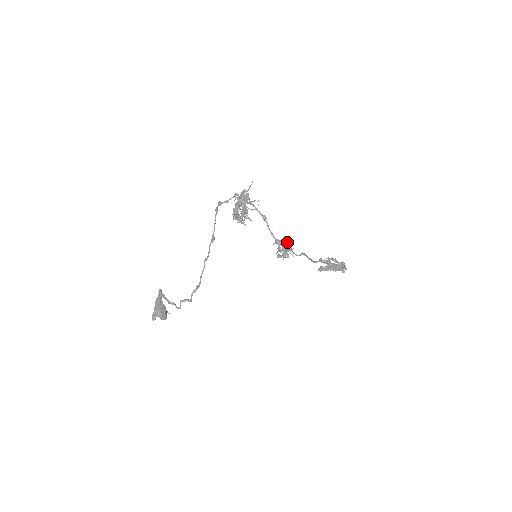
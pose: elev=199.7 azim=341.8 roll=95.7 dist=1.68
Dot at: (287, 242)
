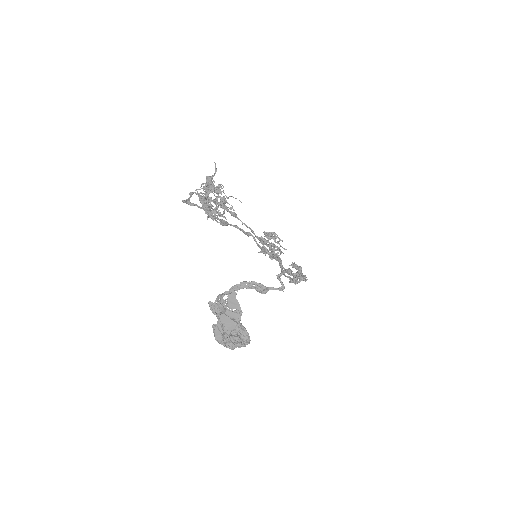
Dot at: (272, 235)
